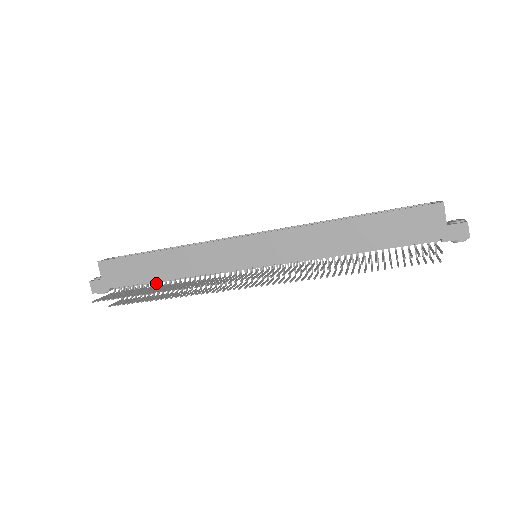
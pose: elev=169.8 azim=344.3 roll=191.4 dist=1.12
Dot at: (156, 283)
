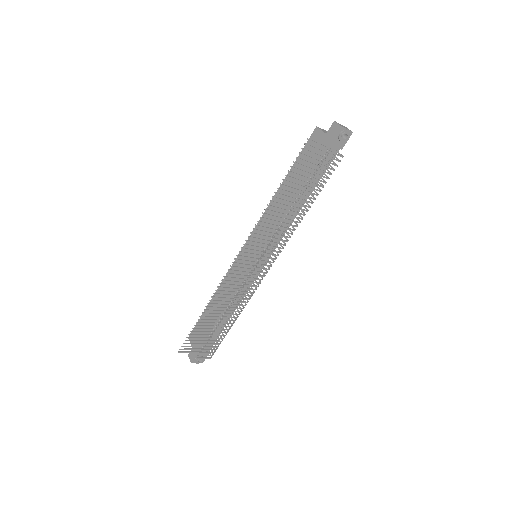
Dot at: (218, 324)
